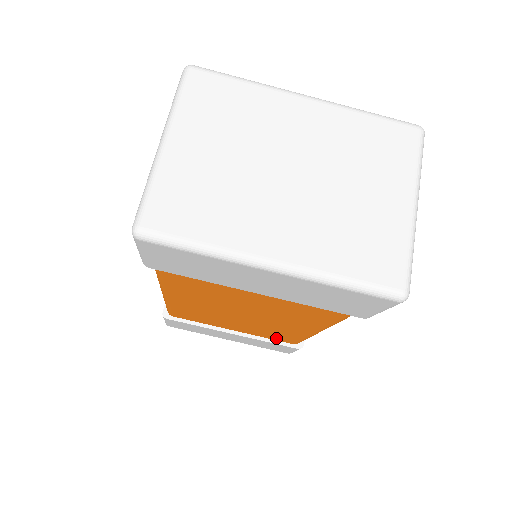
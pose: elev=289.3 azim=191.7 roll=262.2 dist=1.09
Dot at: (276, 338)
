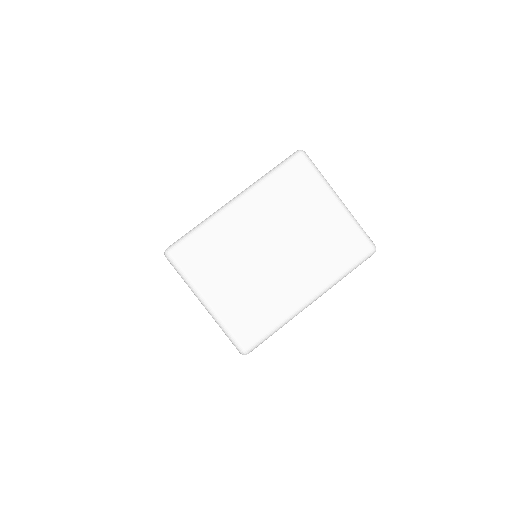
Dot at: occluded
